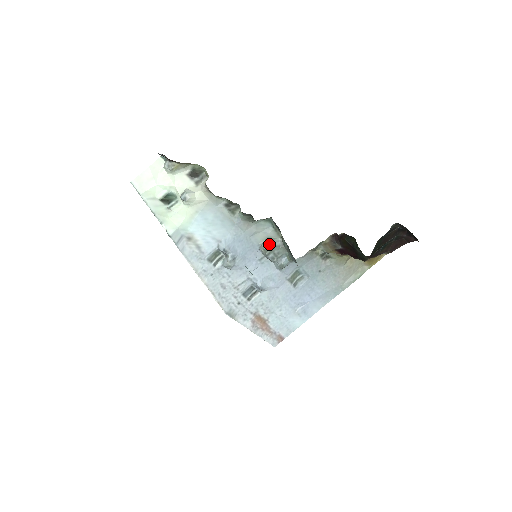
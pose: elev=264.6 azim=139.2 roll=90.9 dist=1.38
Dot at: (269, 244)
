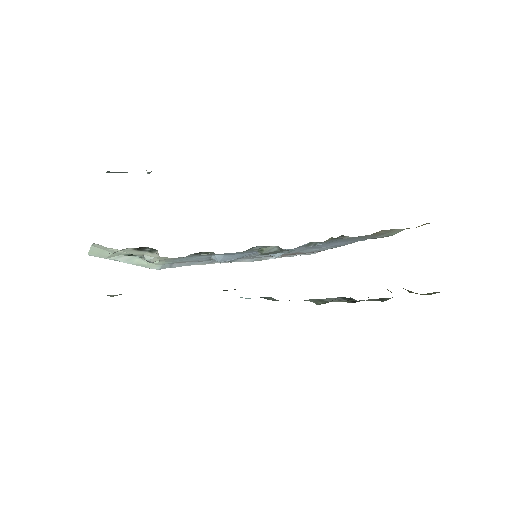
Dot at: (265, 253)
